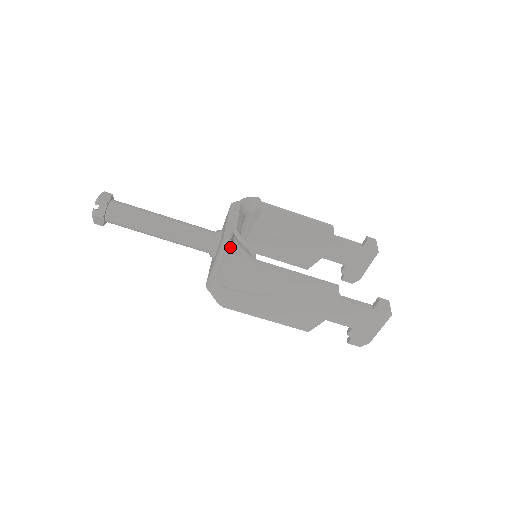
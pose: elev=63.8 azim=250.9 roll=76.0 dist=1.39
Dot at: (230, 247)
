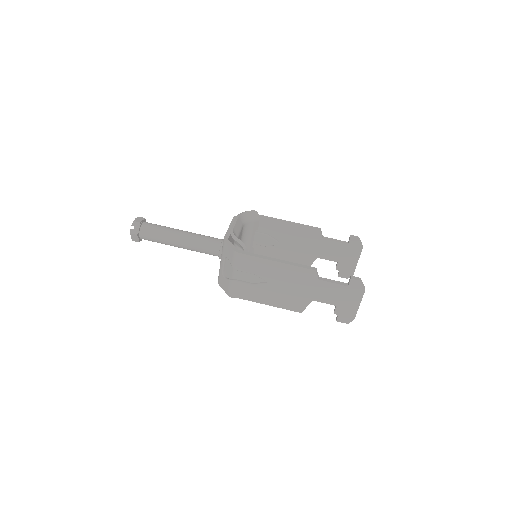
Dot at: (228, 245)
